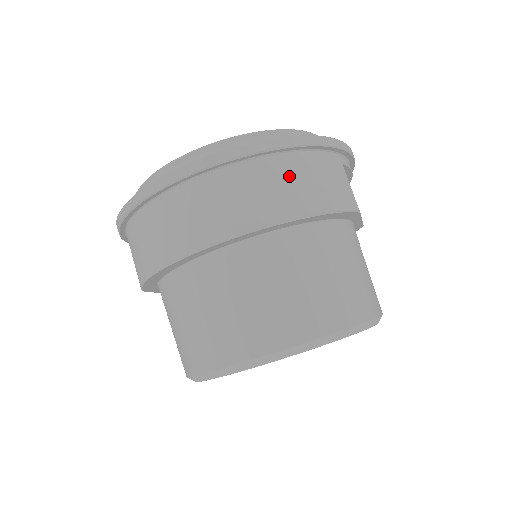
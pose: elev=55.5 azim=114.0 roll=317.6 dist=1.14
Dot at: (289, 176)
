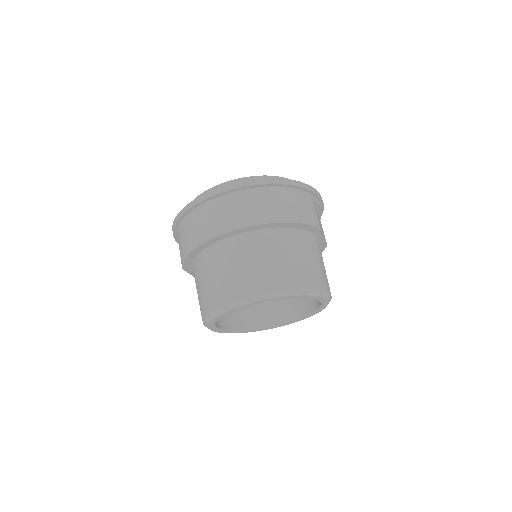
Dot at: (278, 199)
